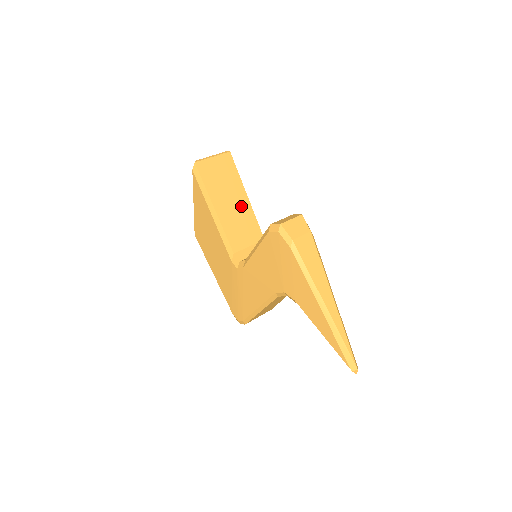
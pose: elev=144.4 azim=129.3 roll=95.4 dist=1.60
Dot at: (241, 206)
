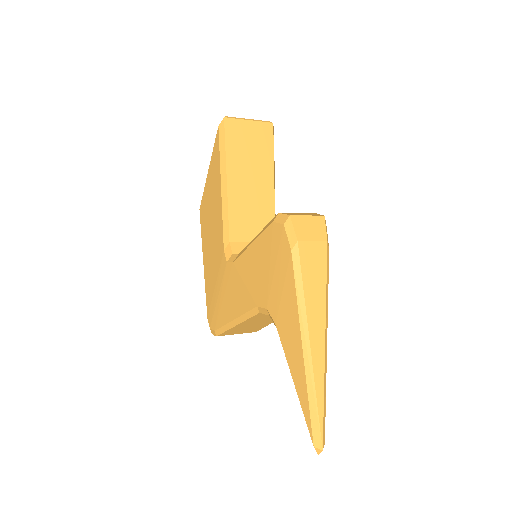
Dot at: (261, 191)
